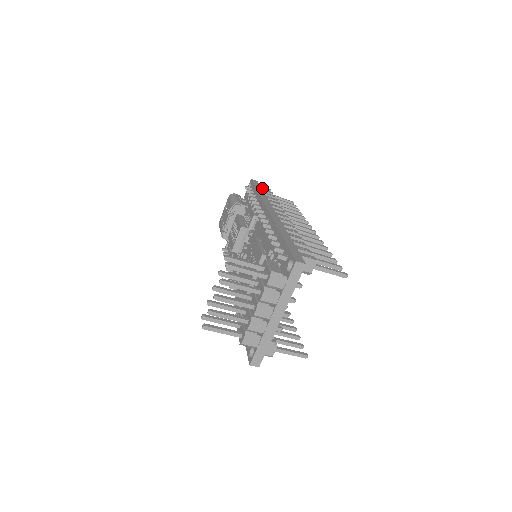
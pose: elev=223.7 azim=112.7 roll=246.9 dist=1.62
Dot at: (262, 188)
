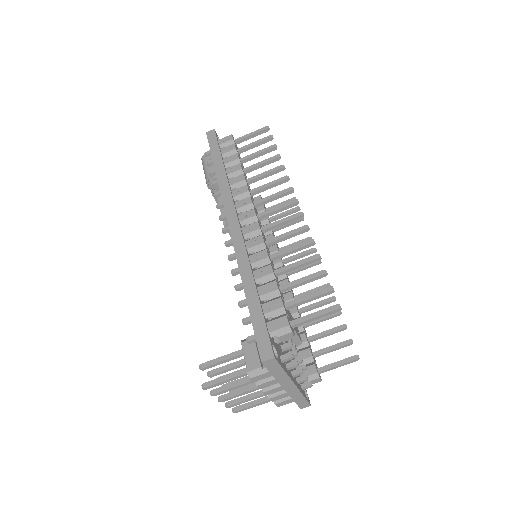
Dot at: (221, 145)
